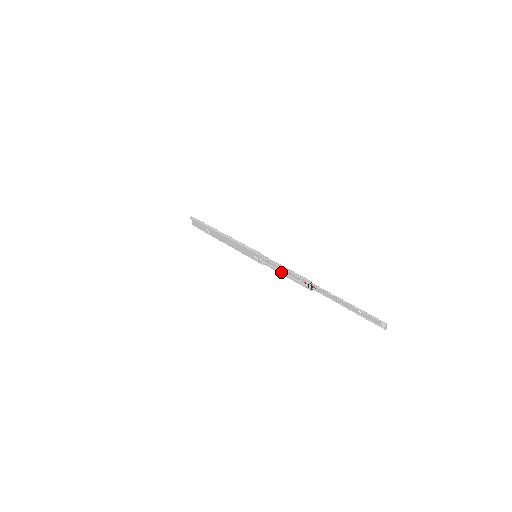
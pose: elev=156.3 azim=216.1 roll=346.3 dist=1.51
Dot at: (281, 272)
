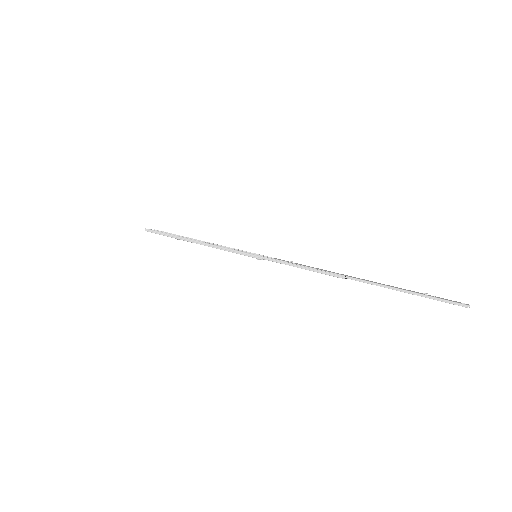
Dot at: occluded
